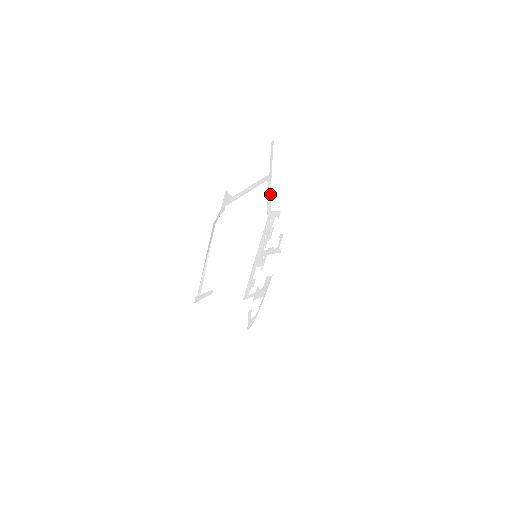
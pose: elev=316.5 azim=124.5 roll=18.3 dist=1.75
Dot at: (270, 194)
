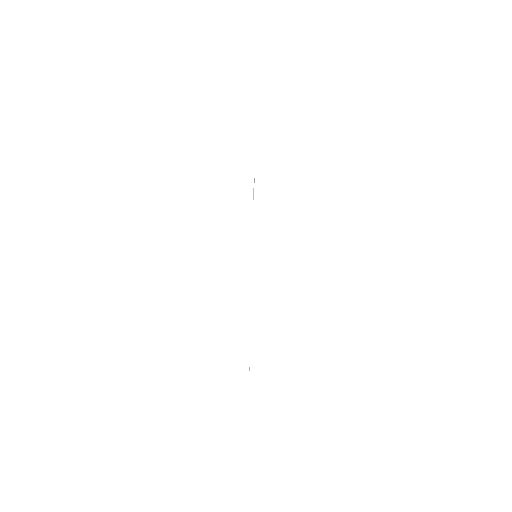
Dot at: occluded
